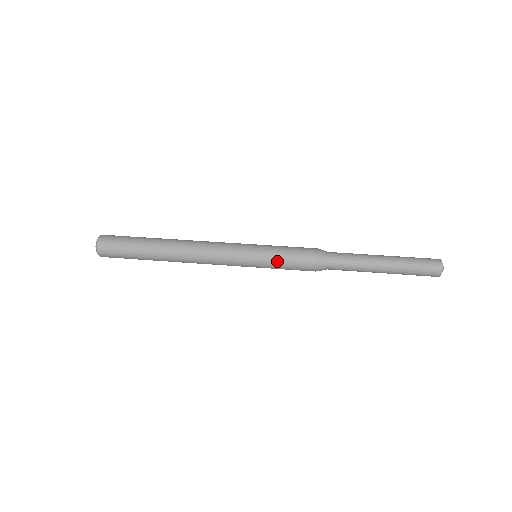
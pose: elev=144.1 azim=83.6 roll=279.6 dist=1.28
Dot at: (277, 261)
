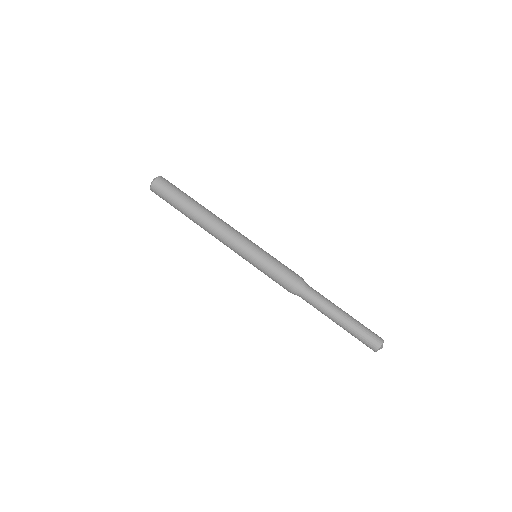
Dot at: (265, 274)
